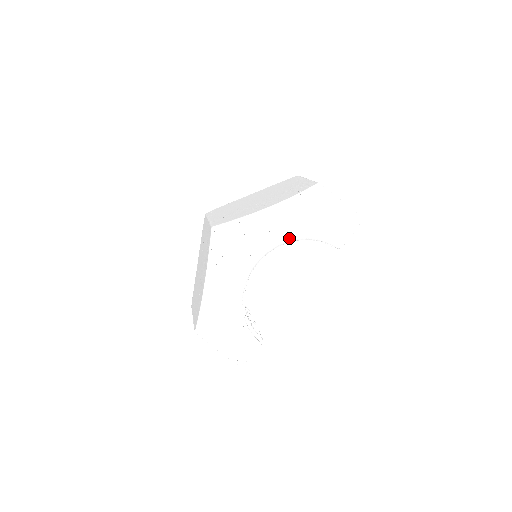
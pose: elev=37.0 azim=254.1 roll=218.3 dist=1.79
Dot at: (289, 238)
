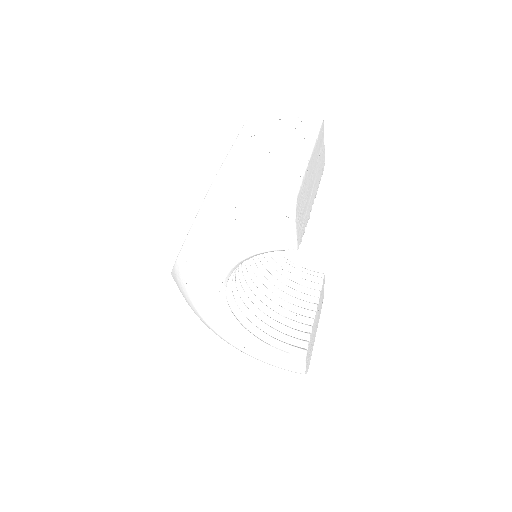
Dot at: (228, 268)
